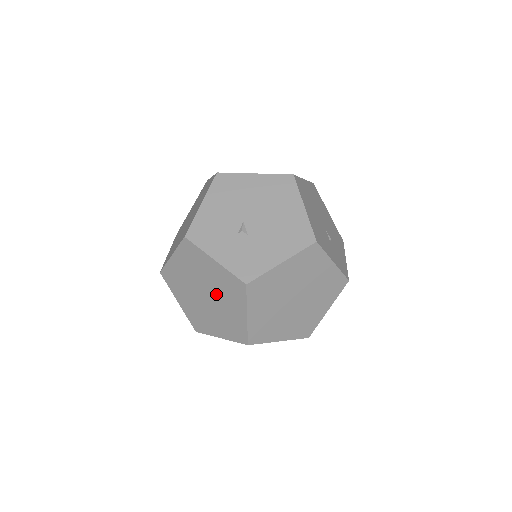
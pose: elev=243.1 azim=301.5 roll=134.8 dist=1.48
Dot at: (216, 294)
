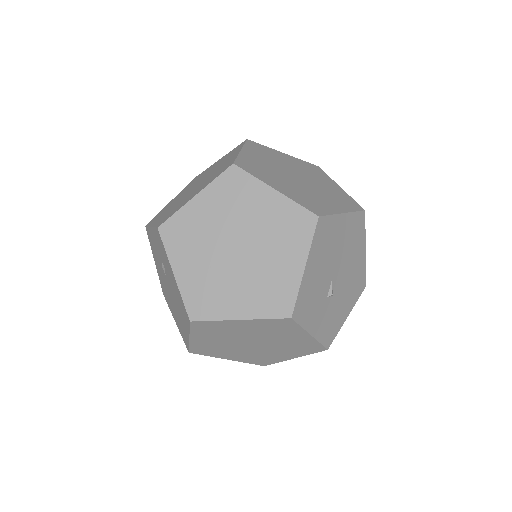
Dot at: (273, 346)
